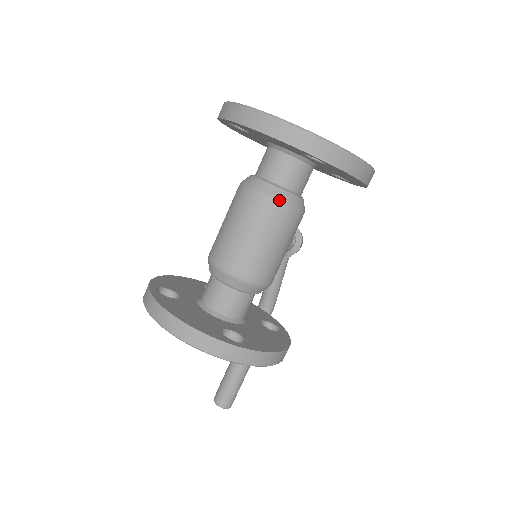
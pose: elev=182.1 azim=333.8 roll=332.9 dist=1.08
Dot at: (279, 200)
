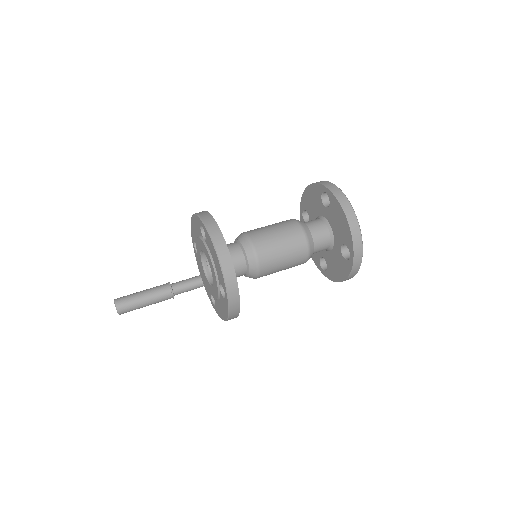
Dot at: (310, 249)
